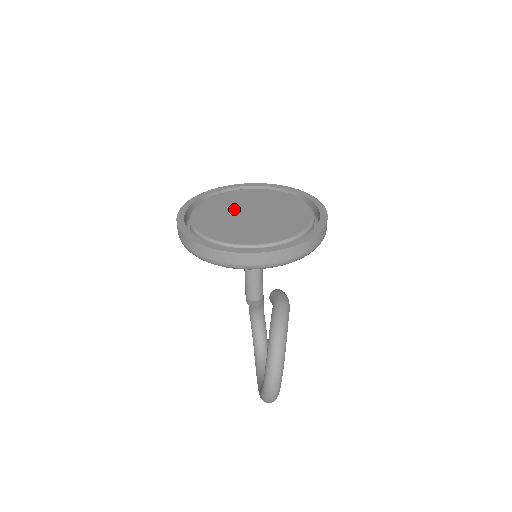
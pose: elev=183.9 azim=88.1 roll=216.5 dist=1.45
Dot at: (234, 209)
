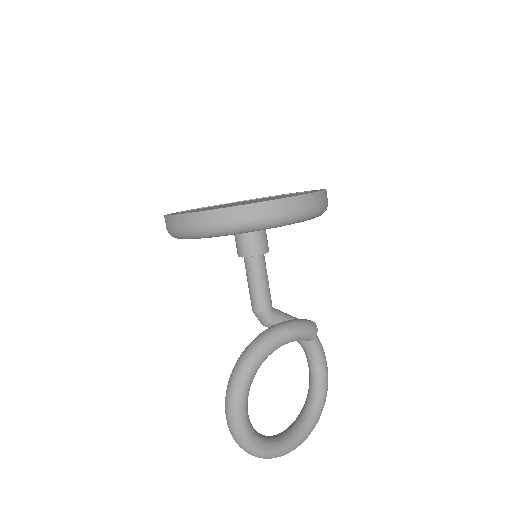
Dot at: occluded
